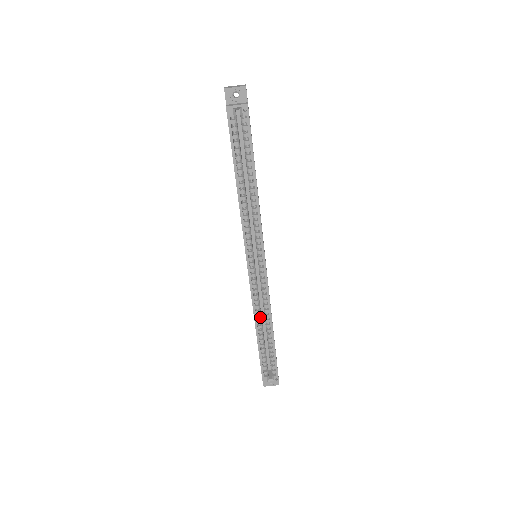
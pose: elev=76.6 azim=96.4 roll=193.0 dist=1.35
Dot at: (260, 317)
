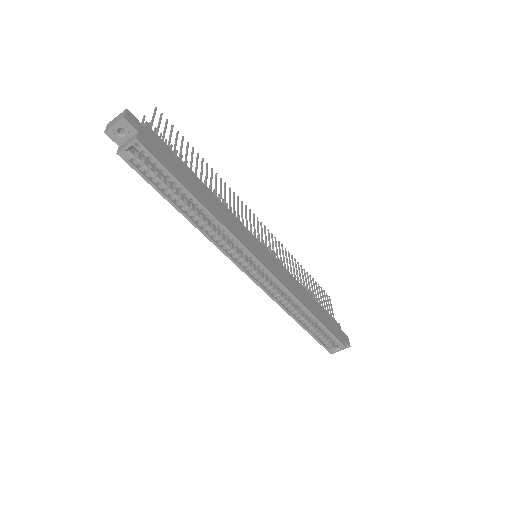
Dot at: (292, 308)
